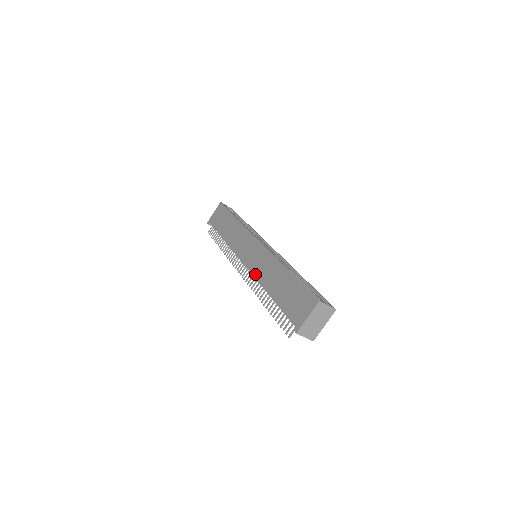
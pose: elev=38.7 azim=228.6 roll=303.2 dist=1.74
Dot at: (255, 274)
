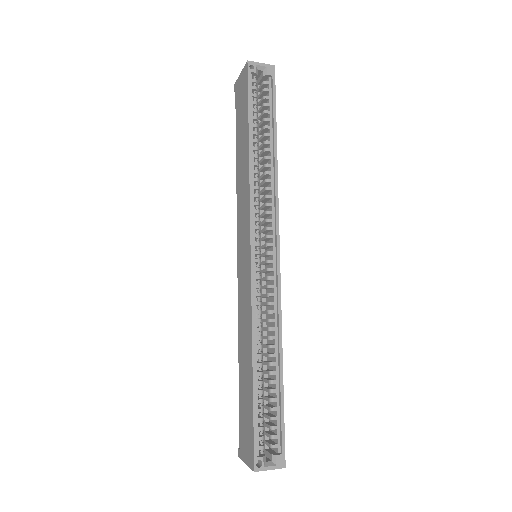
Dot at: (238, 306)
